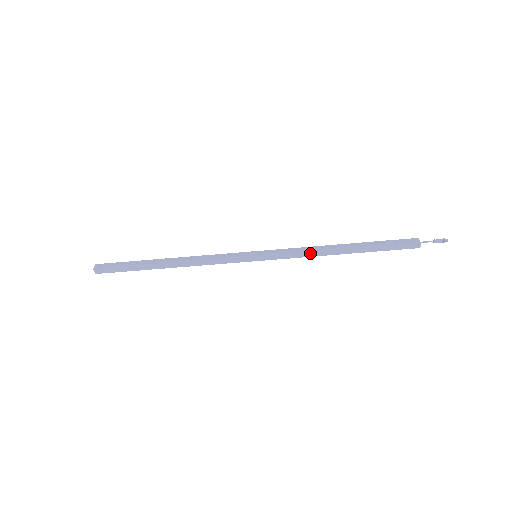
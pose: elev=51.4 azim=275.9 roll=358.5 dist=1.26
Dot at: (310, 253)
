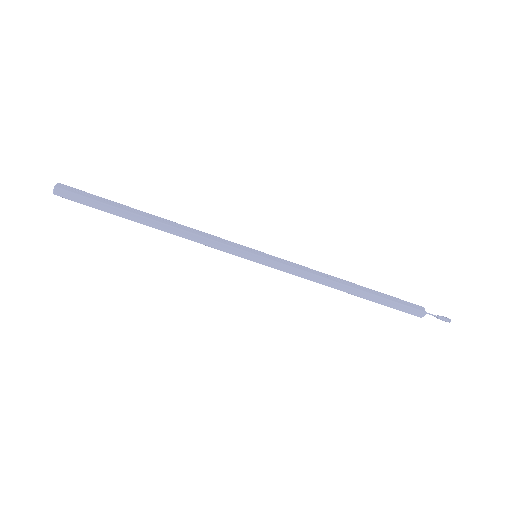
Dot at: (315, 277)
